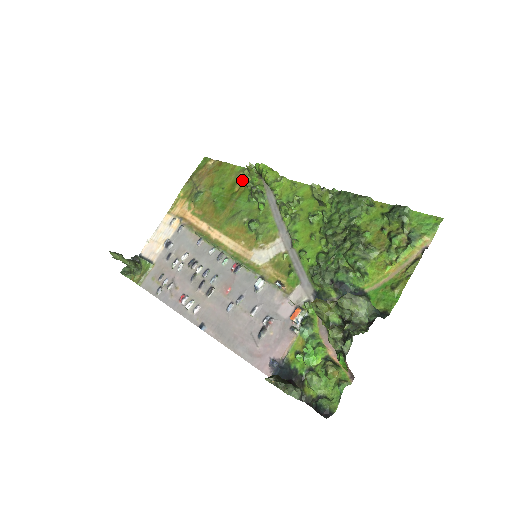
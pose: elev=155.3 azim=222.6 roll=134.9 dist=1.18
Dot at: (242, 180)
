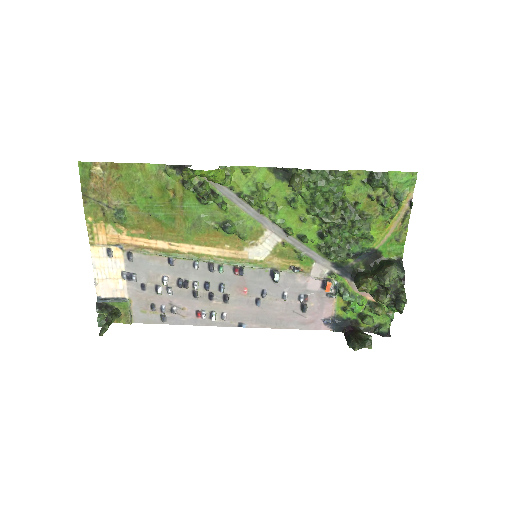
Dot at: (171, 181)
